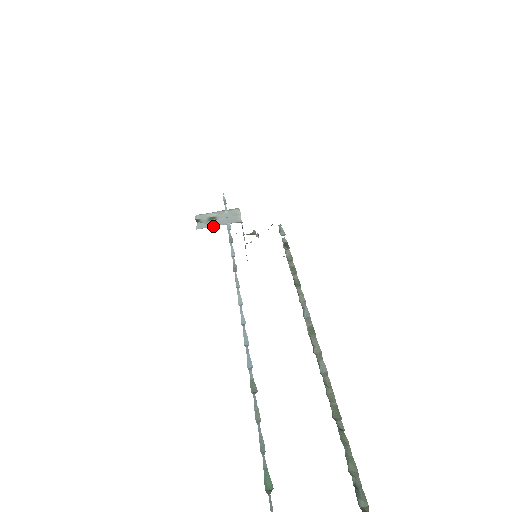
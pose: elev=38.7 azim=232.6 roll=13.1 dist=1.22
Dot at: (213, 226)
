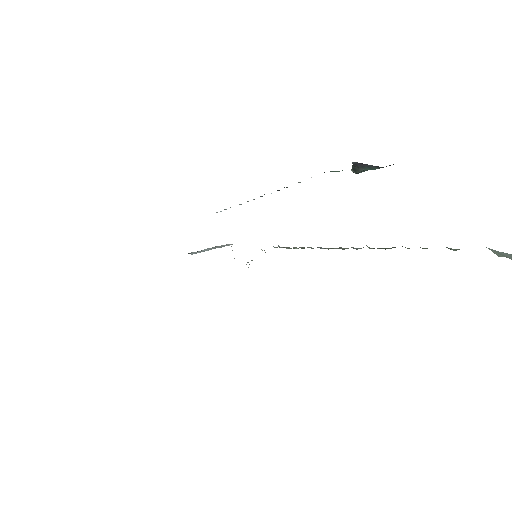
Dot at: (208, 250)
